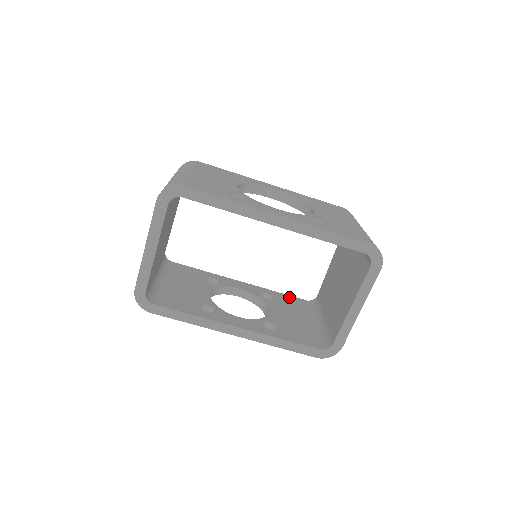
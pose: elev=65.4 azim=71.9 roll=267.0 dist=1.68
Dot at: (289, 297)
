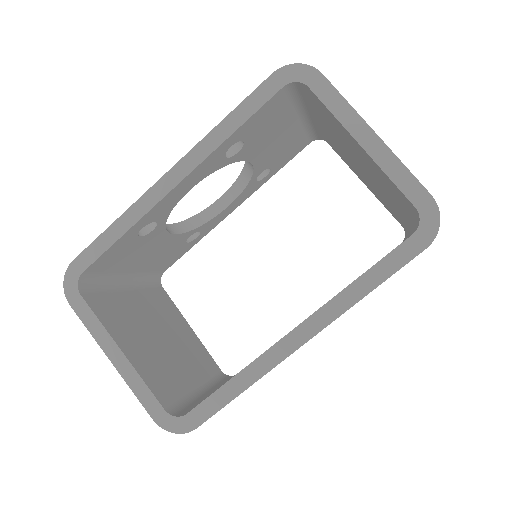
Dot at: occluded
